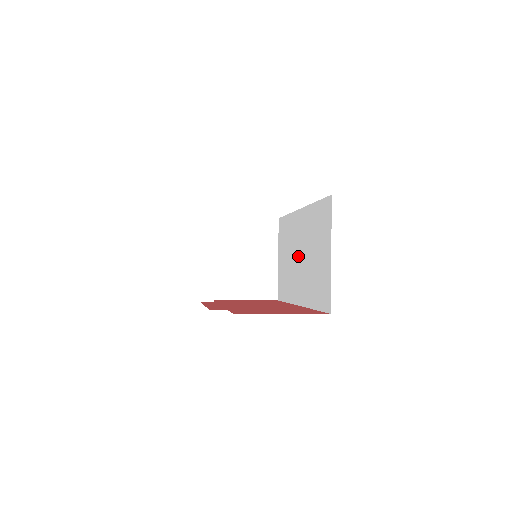
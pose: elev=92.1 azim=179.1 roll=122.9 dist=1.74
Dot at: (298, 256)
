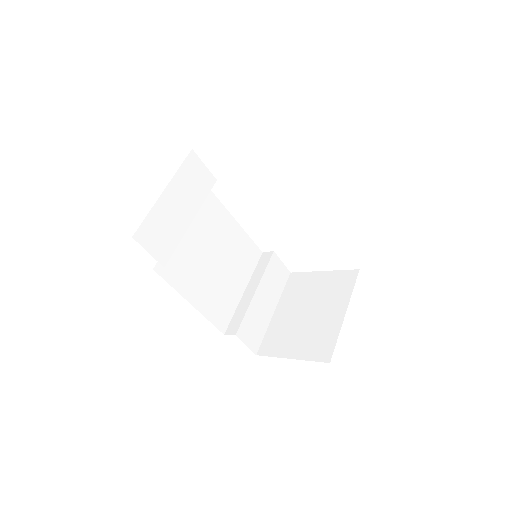
Dot at: occluded
